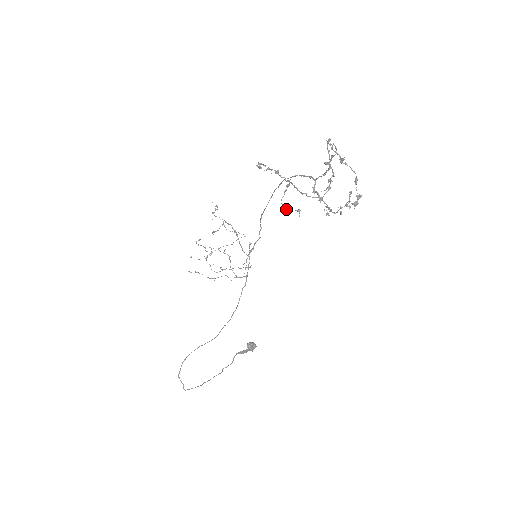
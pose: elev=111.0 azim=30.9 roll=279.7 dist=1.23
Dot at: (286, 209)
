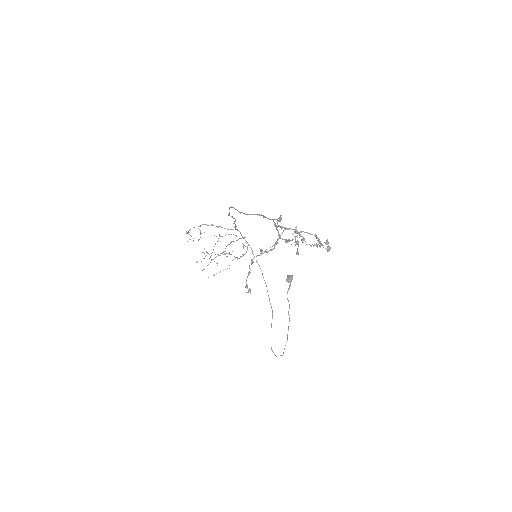
Dot at: (266, 249)
